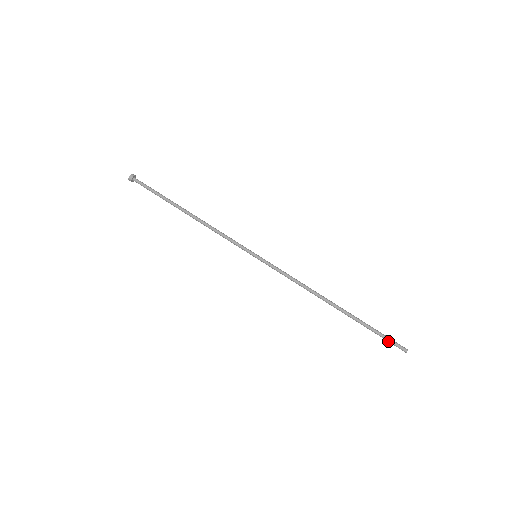
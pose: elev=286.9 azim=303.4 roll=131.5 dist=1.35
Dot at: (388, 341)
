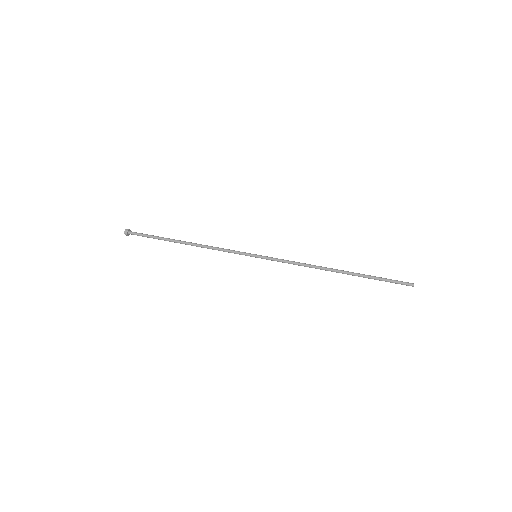
Dot at: occluded
